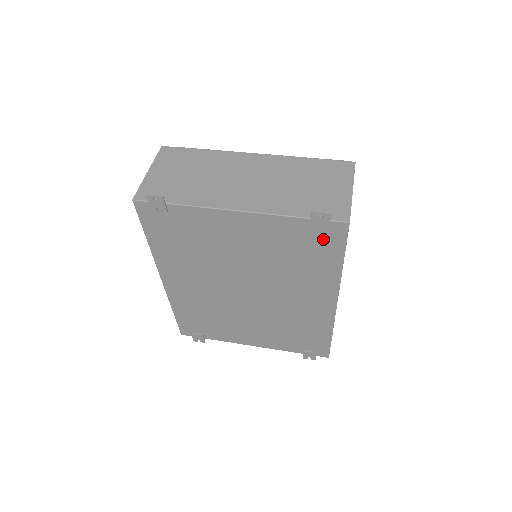
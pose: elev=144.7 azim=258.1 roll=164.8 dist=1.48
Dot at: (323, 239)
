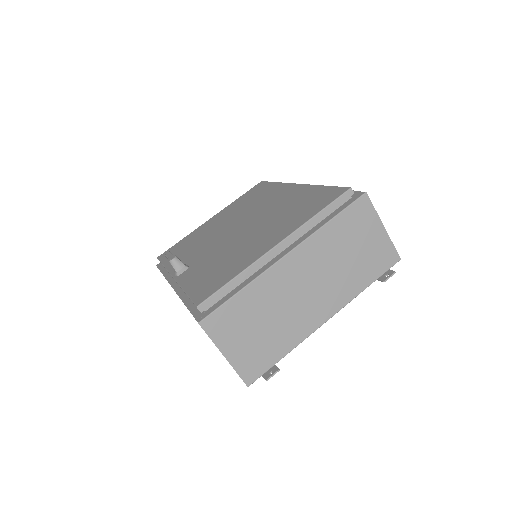
Dot at: occluded
